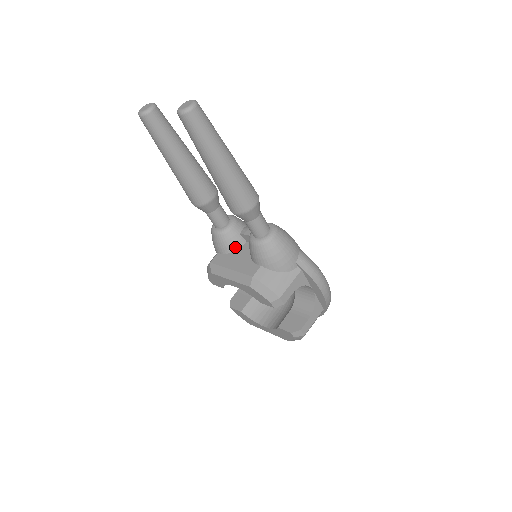
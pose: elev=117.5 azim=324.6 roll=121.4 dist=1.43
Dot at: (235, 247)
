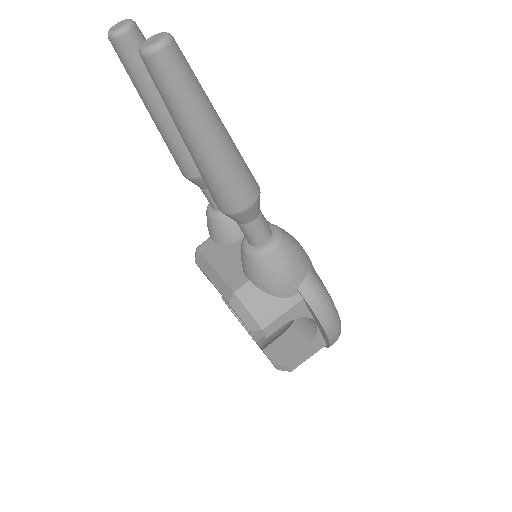
Dot at: (230, 239)
